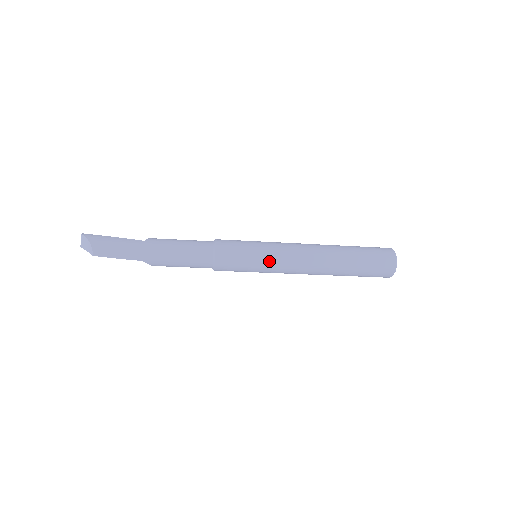
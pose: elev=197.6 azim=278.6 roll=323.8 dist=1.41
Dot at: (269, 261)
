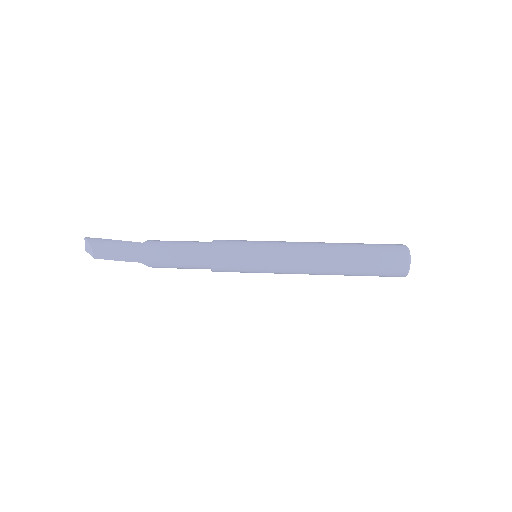
Dot at: (267, 261)
